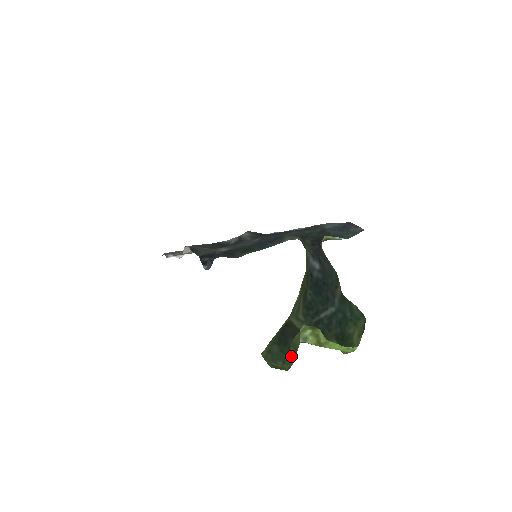
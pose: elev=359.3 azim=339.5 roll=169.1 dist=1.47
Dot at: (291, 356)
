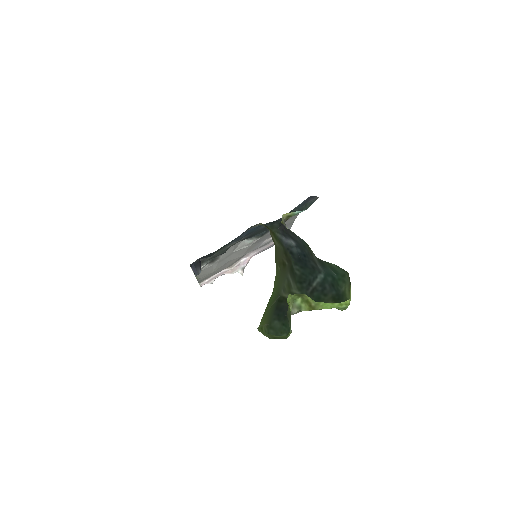
Dot at: (289, 326)
